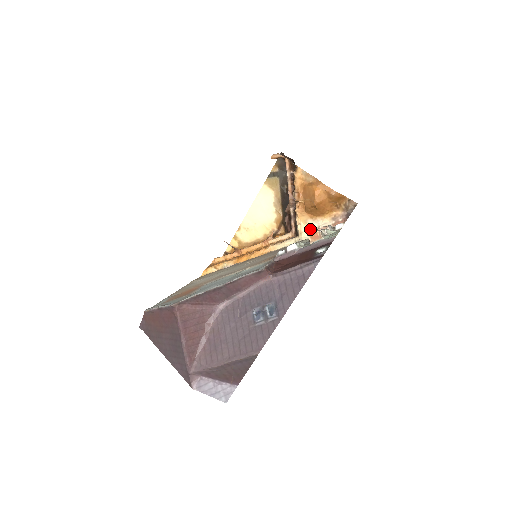
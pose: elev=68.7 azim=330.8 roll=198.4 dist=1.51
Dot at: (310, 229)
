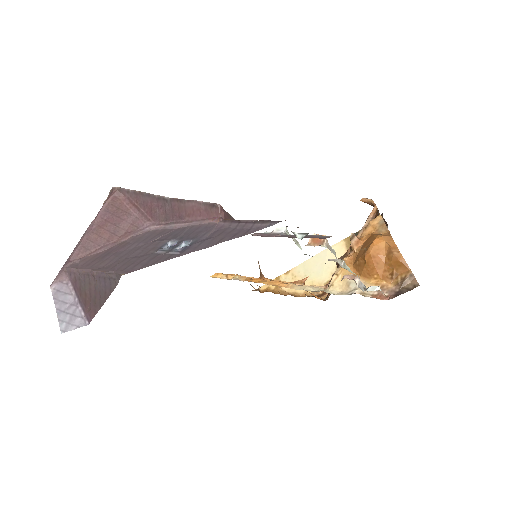
Dot at: (344, 287)
